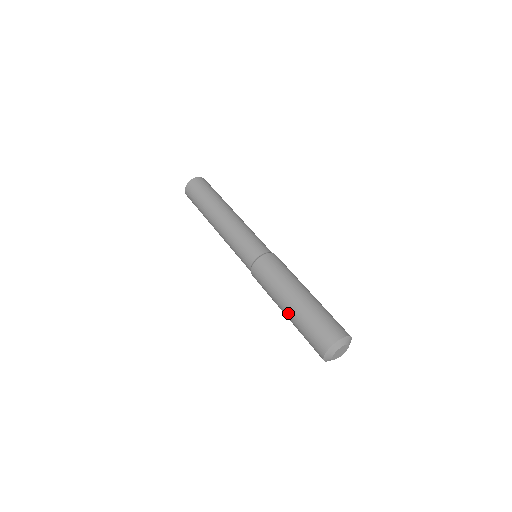
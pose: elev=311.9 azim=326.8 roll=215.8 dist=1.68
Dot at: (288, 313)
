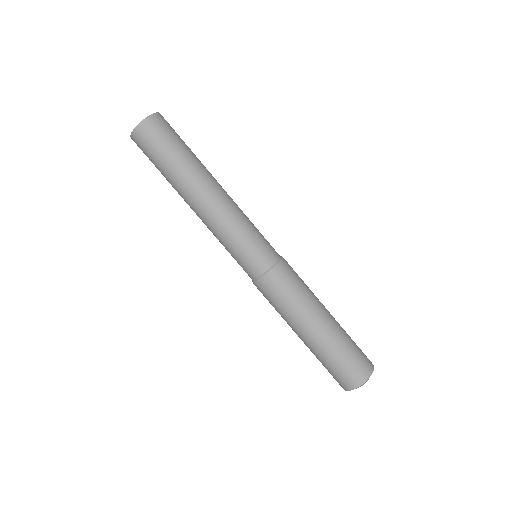
Dot at: (304, 343)
